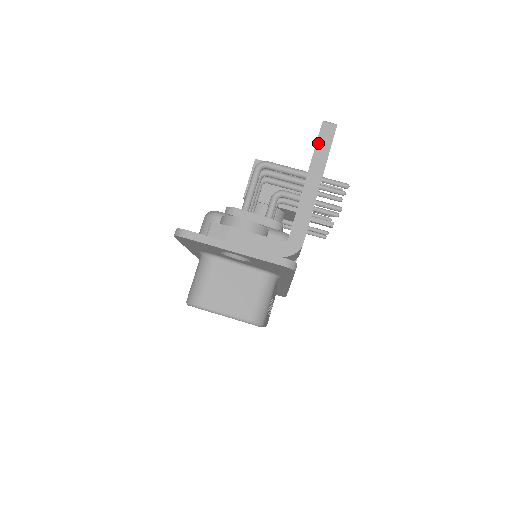
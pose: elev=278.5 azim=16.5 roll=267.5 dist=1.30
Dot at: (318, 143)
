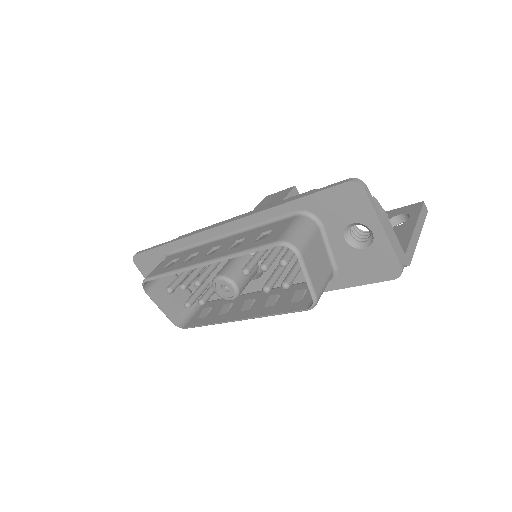
Dot at: (422, 211)
